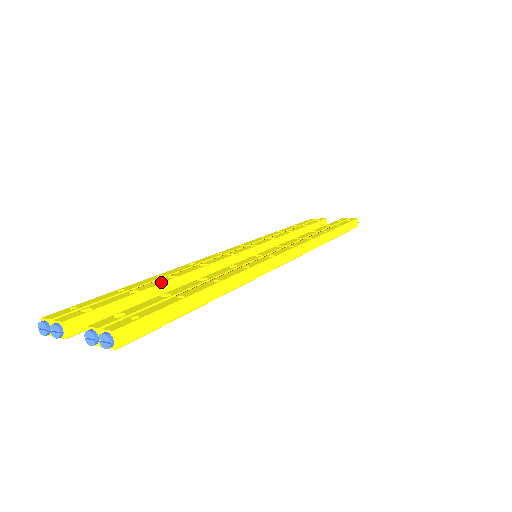
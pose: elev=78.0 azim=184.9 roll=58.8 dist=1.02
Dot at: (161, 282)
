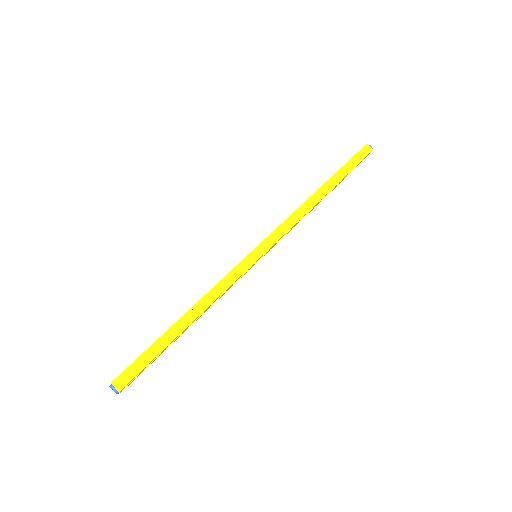
Dot at: occluded
